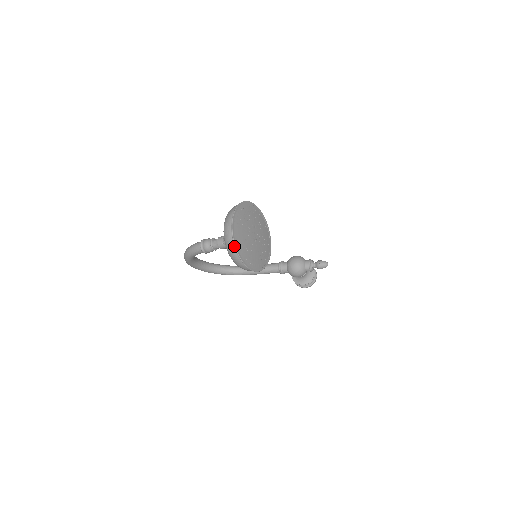
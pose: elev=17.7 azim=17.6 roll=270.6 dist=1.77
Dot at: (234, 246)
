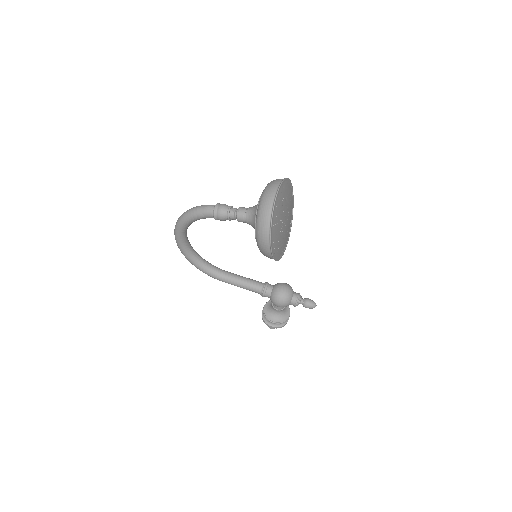
Dot at: (271, 211)
